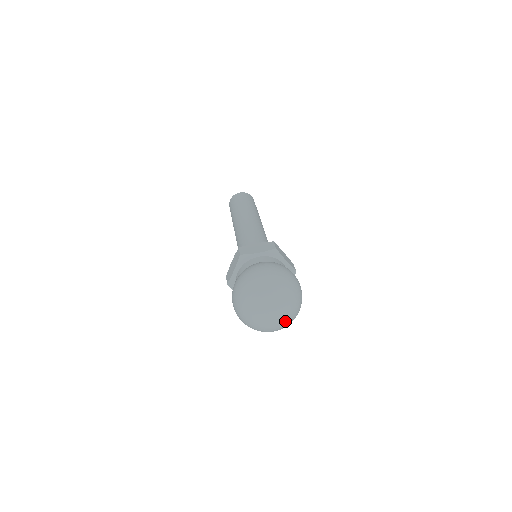
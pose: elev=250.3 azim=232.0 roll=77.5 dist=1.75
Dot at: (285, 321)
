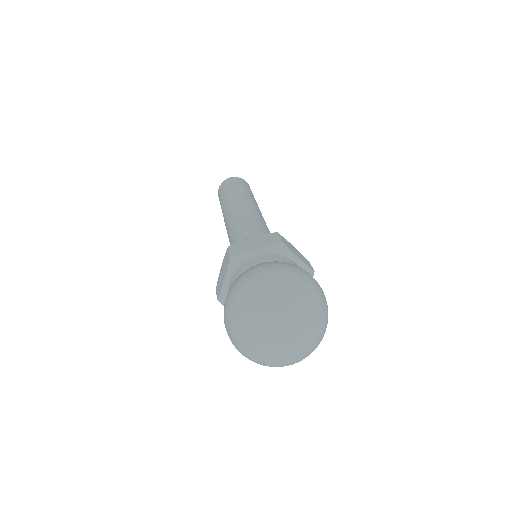
Dot at: (287, 361)
